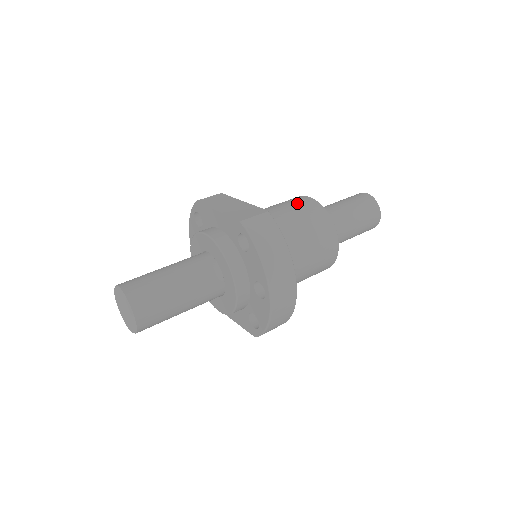
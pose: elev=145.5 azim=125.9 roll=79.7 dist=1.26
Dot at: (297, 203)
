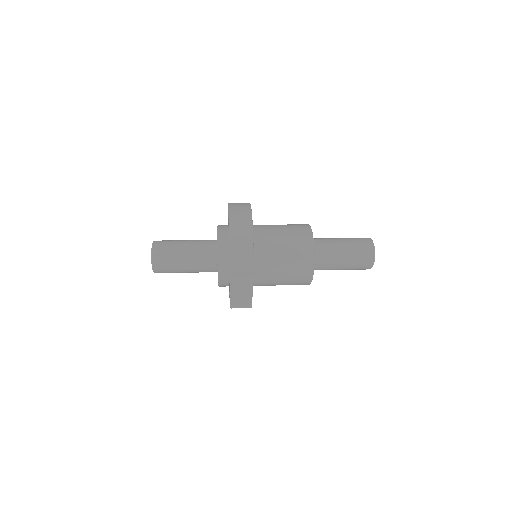
Dot at: occluded
